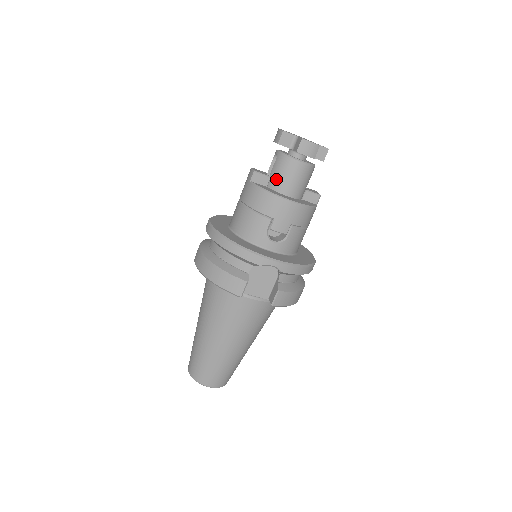
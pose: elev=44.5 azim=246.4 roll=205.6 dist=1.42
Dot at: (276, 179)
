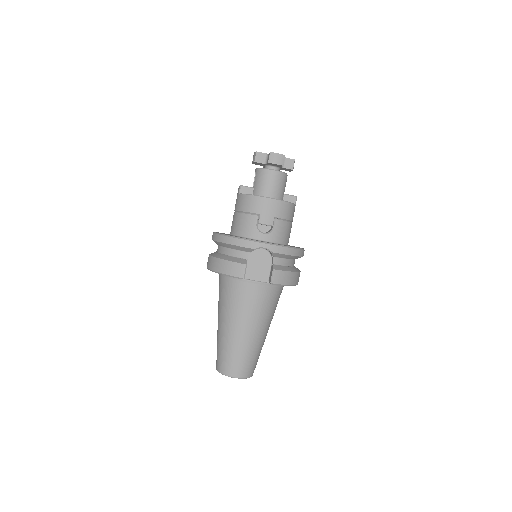
Dot at: (258, 188)
